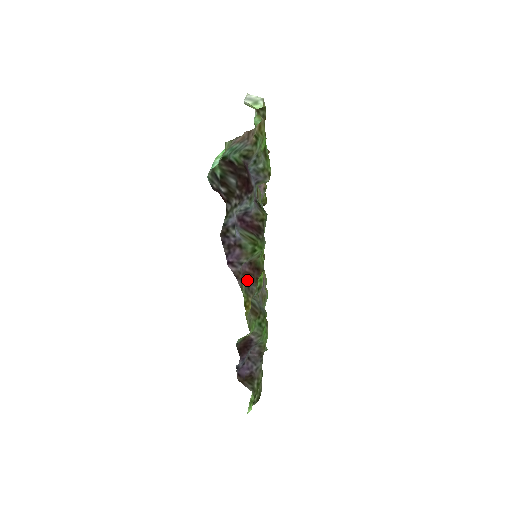
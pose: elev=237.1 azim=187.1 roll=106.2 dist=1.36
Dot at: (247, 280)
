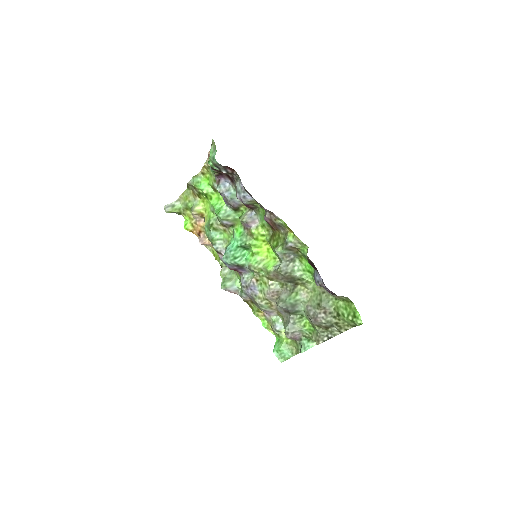
Dot at: (275, 224)
